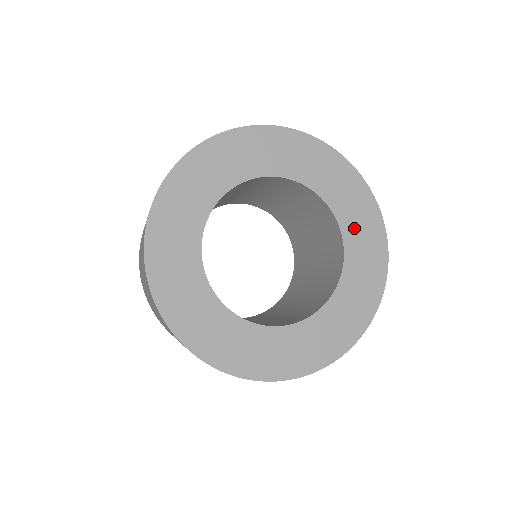
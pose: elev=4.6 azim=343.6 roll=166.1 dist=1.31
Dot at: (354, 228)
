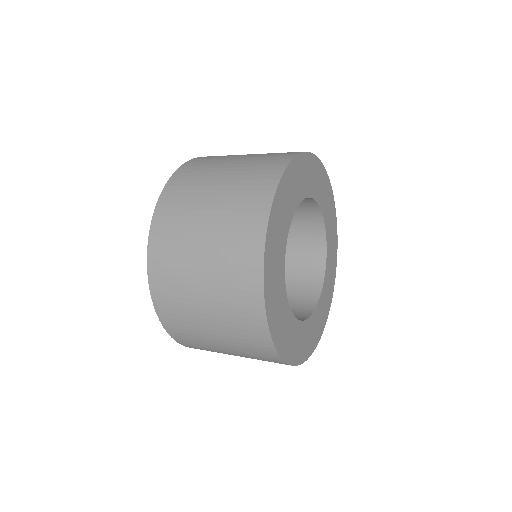
Dot at: (326, 288)
